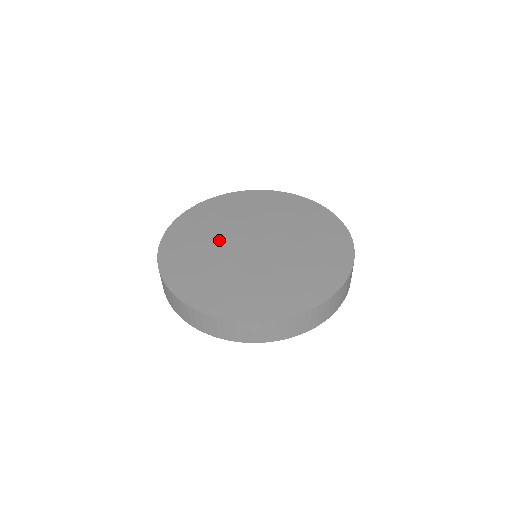
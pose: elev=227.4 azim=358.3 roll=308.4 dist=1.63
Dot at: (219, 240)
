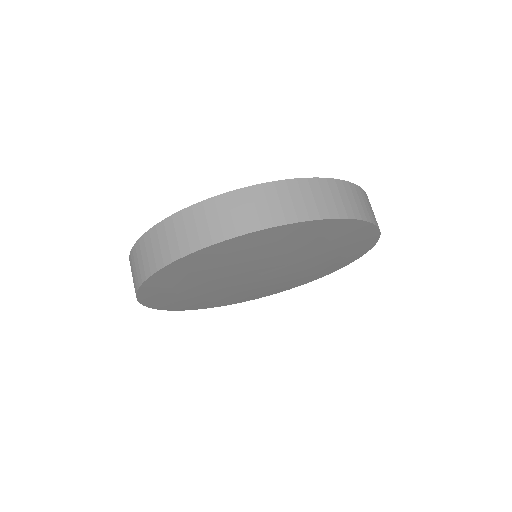
Dot at: occluded
